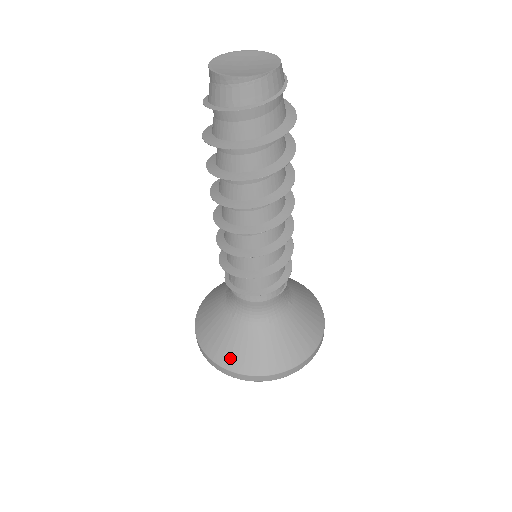
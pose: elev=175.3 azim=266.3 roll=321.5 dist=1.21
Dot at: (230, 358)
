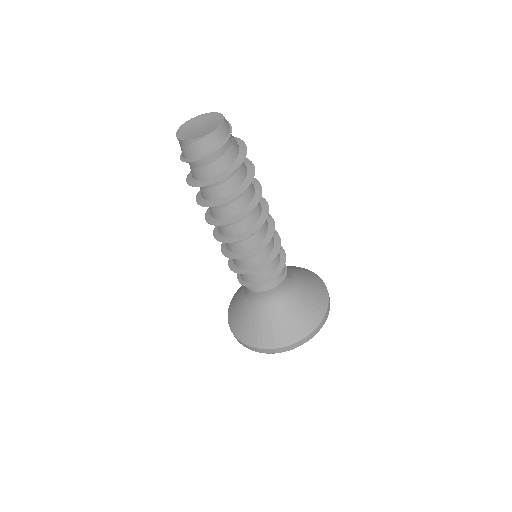
Dot at: (243, 333)
